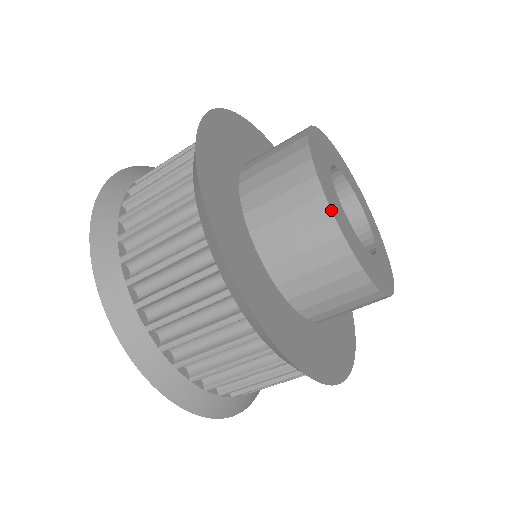
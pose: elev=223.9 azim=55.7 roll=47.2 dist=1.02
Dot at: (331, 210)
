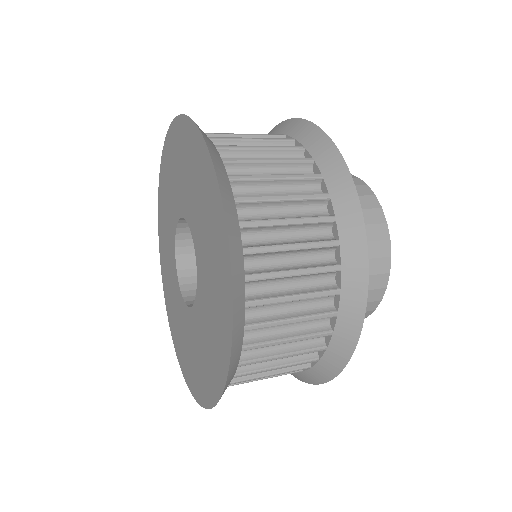
Dot at: occluded
